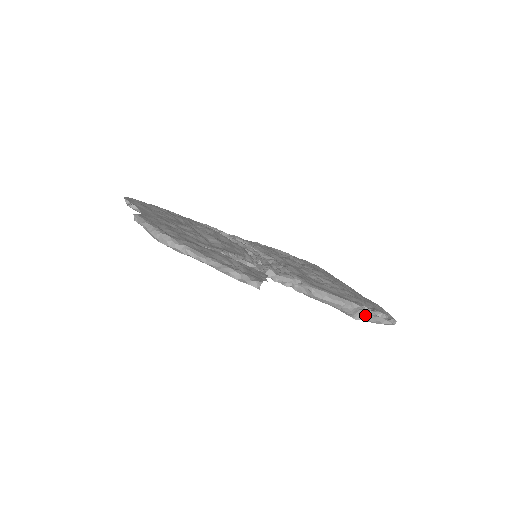
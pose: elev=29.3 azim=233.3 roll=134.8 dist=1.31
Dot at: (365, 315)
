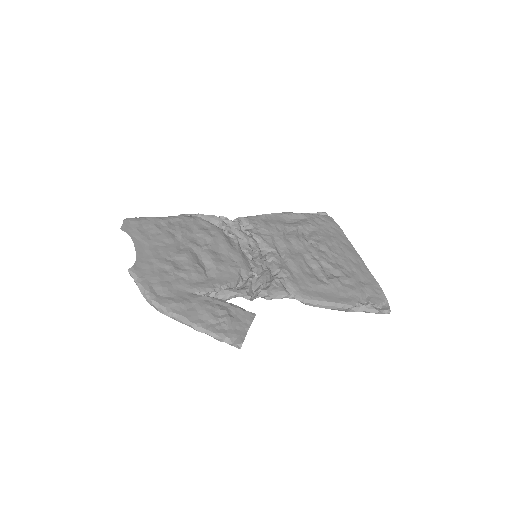
Dot at: (360, 308)
